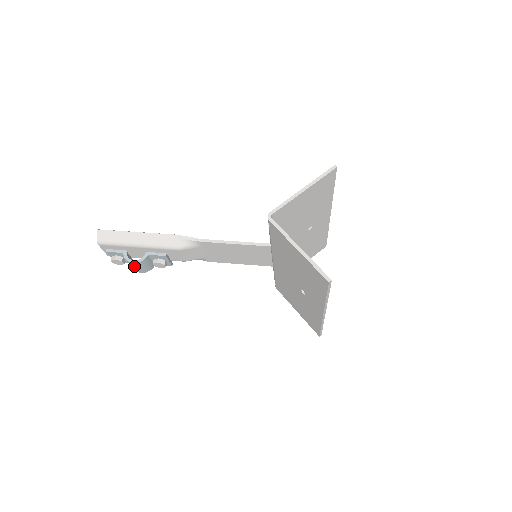
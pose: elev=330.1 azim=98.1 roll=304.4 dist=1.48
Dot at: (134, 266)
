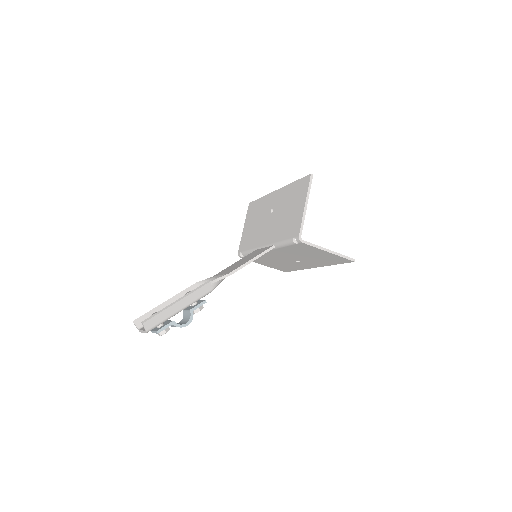
Dot at: occluded
